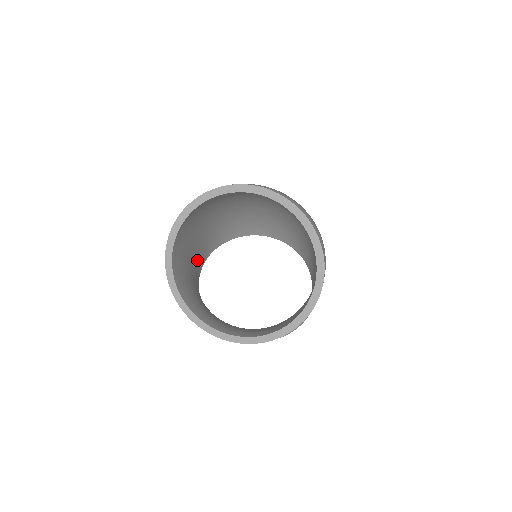
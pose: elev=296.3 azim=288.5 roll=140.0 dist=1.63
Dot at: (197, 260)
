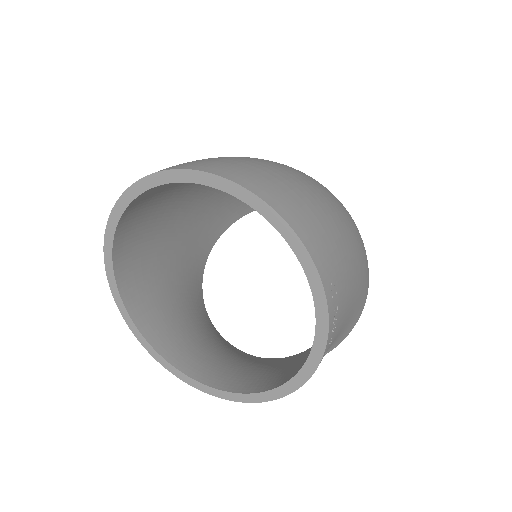
Dot at: (191, 253)
